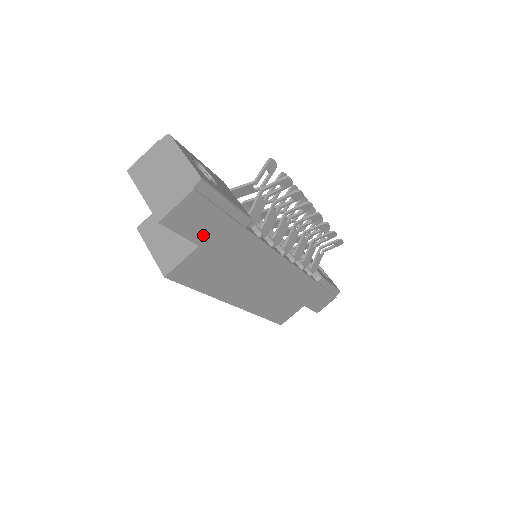
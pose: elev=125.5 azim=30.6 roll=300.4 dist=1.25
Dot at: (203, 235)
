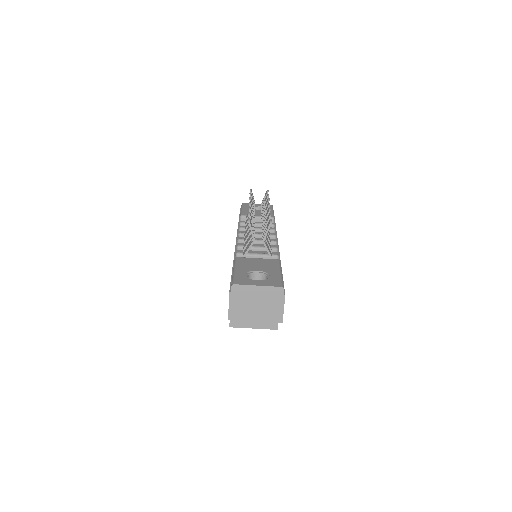
Dot at: occluded
